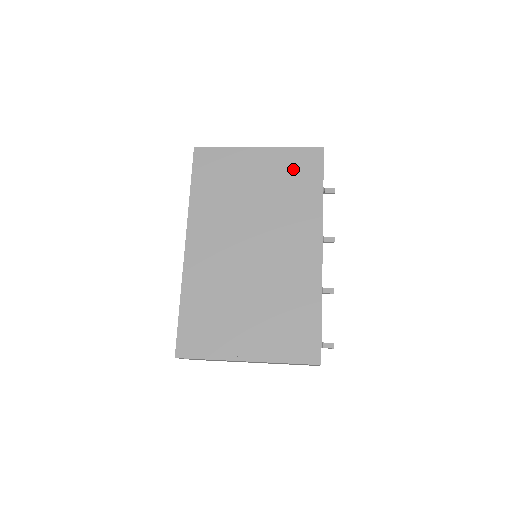
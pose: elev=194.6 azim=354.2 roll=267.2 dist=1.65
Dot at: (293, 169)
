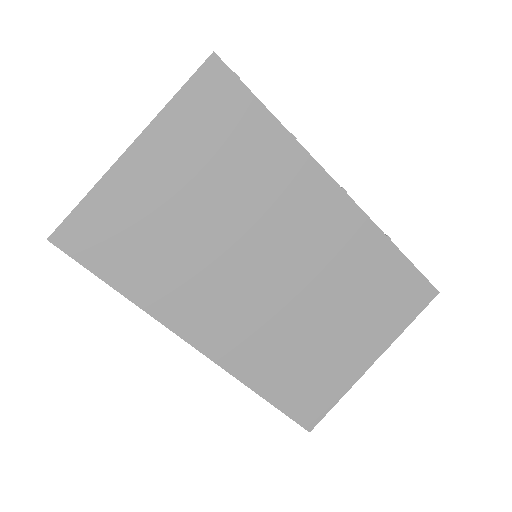
Dot at: (210, 128)
